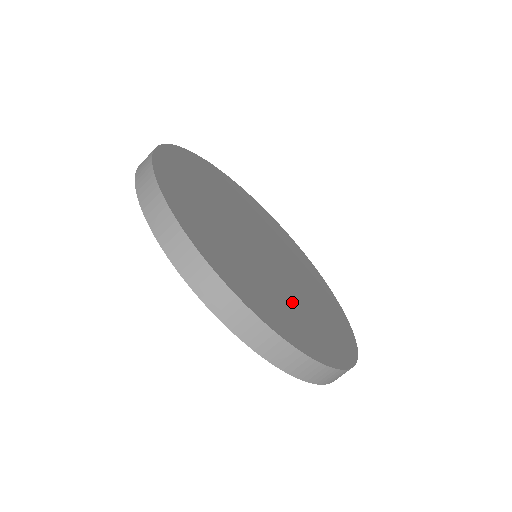
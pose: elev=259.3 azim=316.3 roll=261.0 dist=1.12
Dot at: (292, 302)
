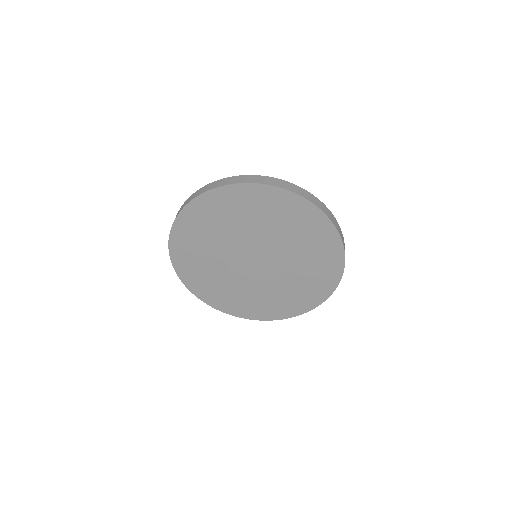
Dot at: occluded
